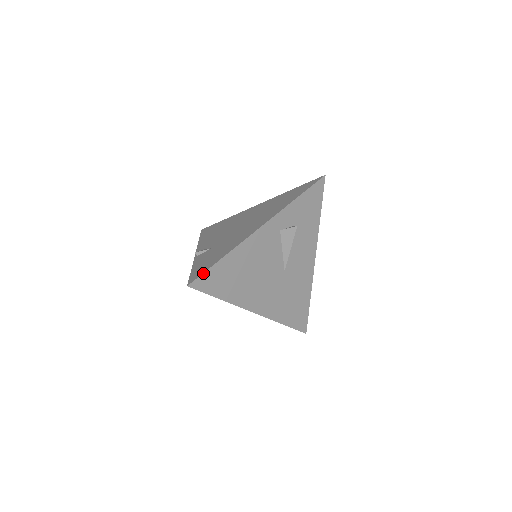
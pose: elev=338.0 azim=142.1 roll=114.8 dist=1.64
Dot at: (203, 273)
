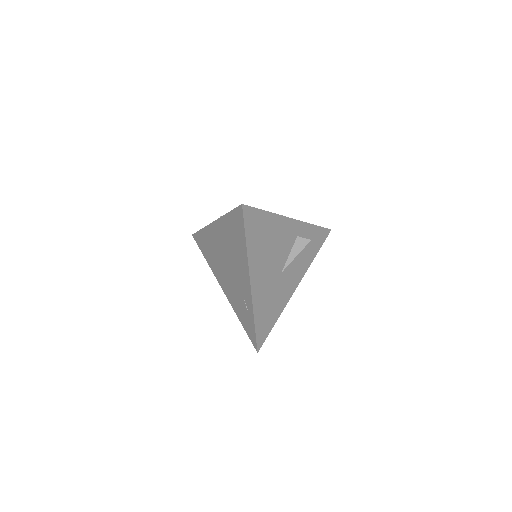
Dot at: (254, 207)
